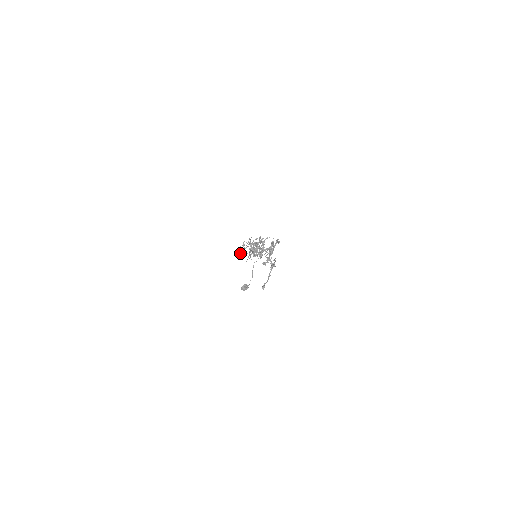
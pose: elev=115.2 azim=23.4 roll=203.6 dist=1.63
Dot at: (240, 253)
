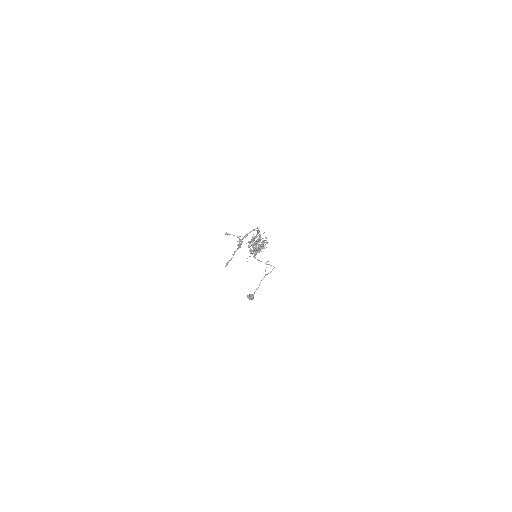
Dot at: (254, 257)
